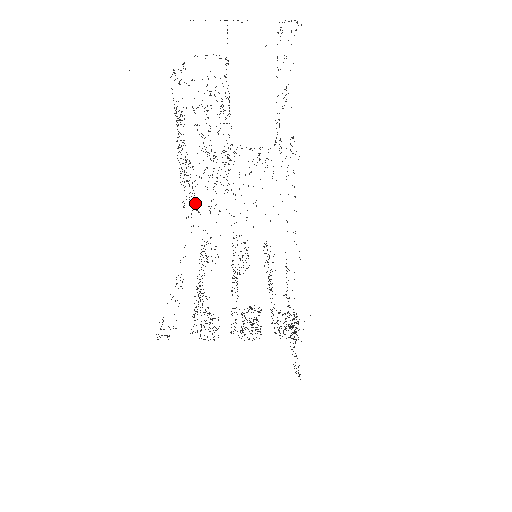
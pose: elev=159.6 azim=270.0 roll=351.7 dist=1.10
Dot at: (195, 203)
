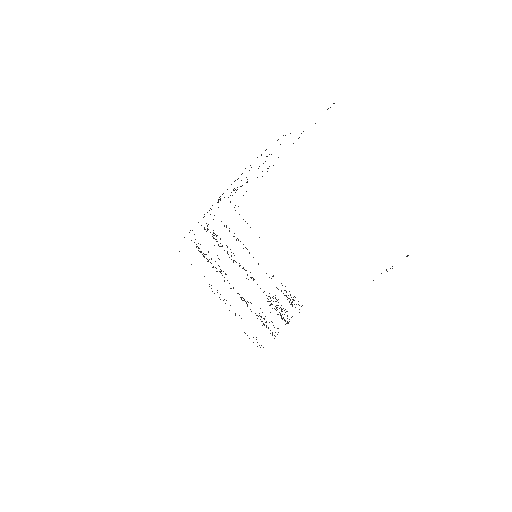
Dot at: occluded
